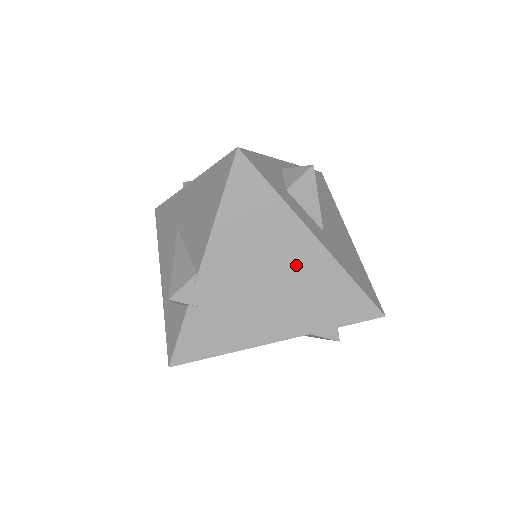
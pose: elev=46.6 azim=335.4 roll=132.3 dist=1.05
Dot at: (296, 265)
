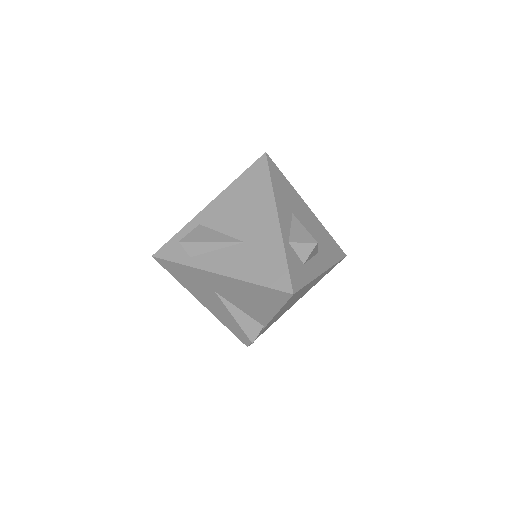
Dot at: occluded
